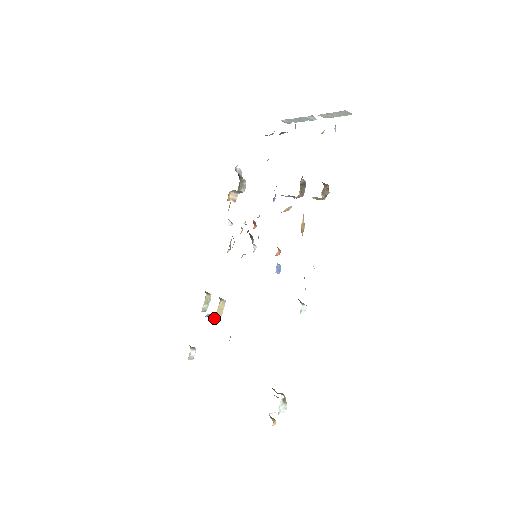
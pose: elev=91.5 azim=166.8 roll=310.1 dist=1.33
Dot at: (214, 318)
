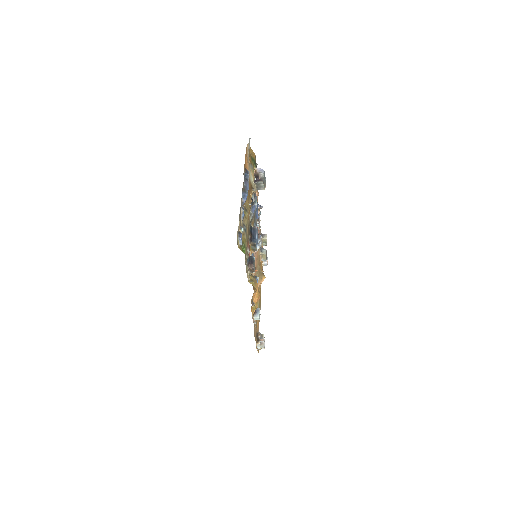
Dot at: occluded
